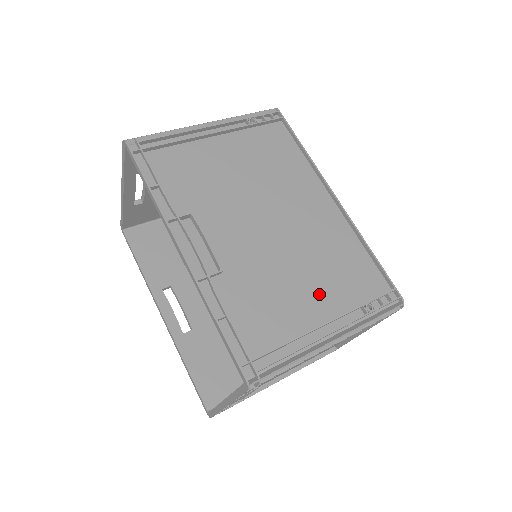
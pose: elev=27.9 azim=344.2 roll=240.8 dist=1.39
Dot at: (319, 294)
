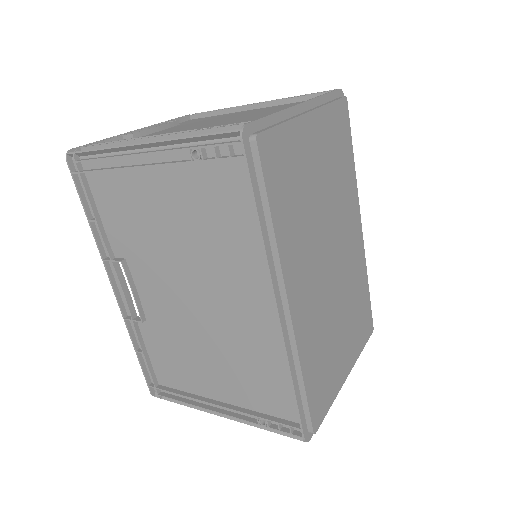
Dot at: (223, 381)
